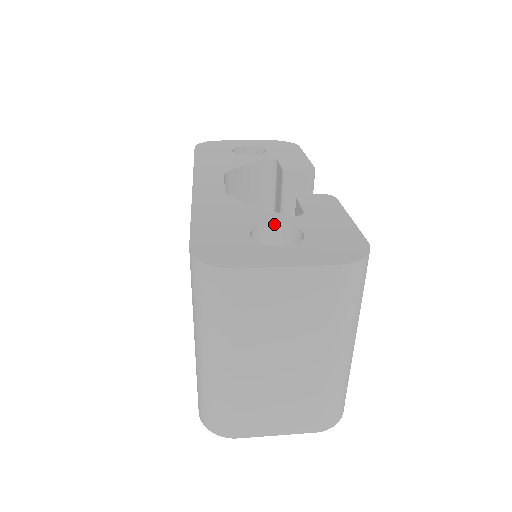
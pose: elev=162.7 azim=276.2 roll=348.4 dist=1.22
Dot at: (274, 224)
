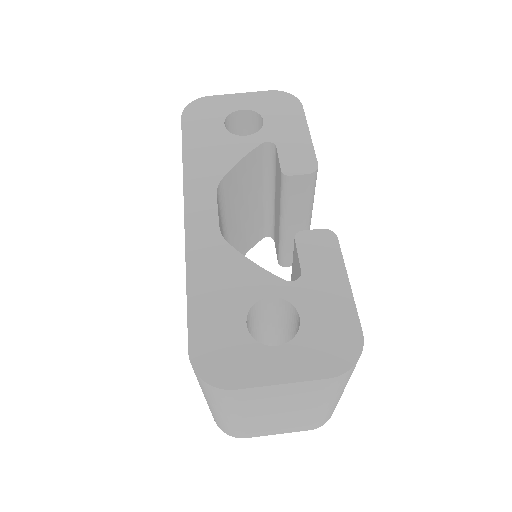
Dot at: (270, 298)
